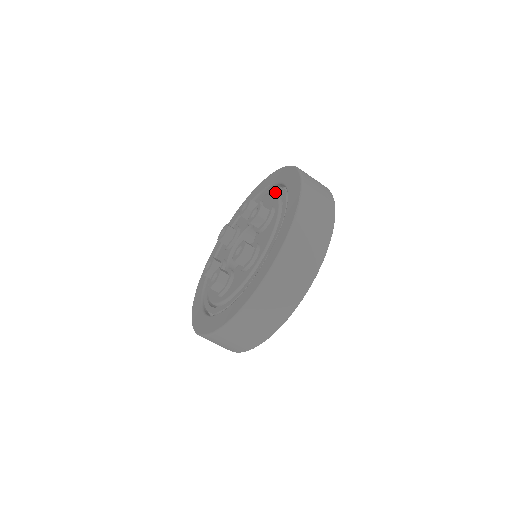
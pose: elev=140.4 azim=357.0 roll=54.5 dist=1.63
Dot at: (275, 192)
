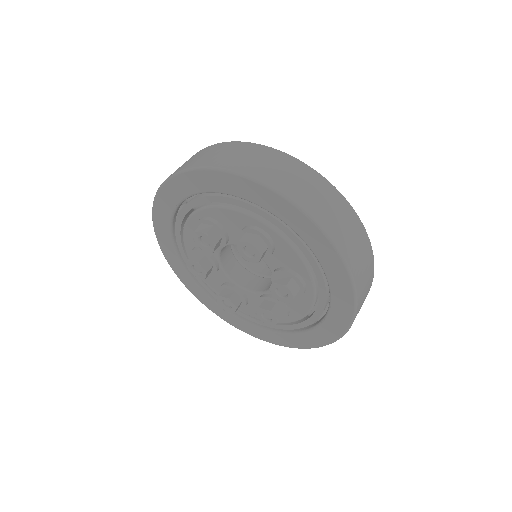
Dot at: (216, 201)
